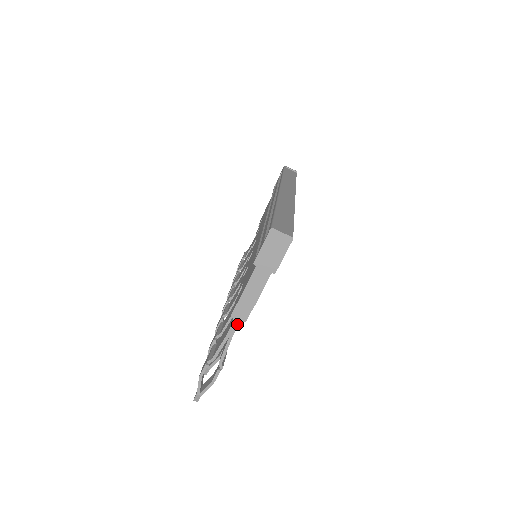
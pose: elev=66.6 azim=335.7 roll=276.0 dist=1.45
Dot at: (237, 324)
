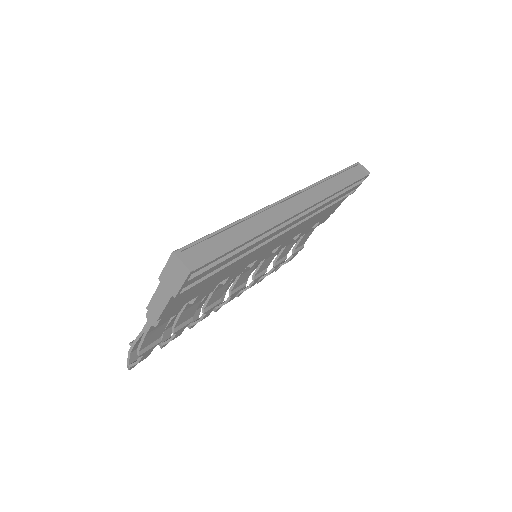
Dot at: (150, 325)
